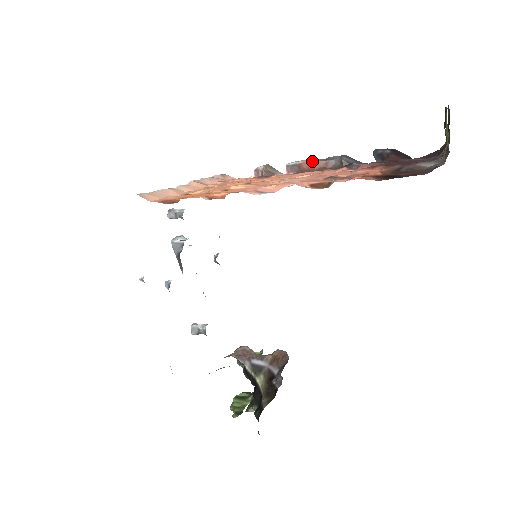
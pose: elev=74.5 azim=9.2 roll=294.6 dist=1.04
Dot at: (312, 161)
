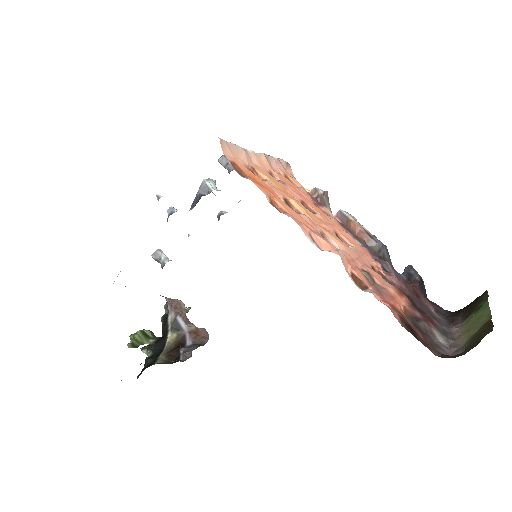
Dot at: (361, 227)
